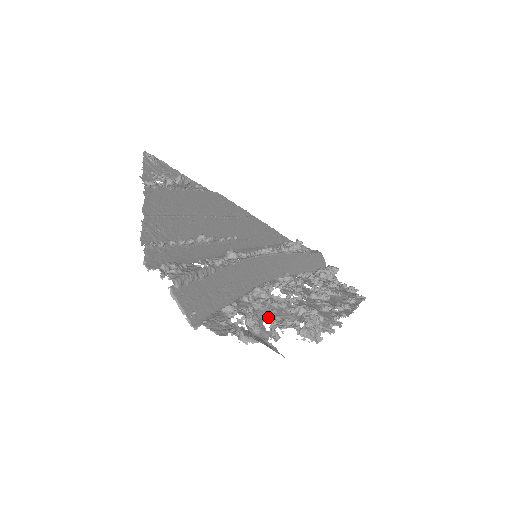
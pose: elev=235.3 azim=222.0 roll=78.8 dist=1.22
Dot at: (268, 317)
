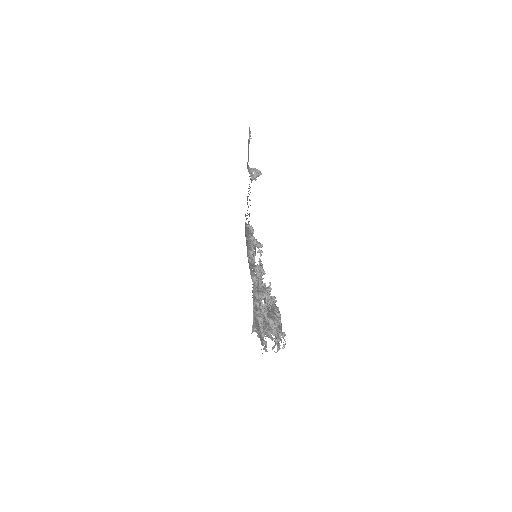
Dot at: occluded
